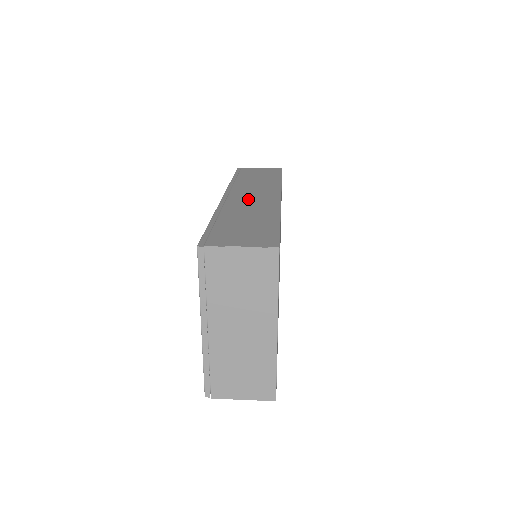
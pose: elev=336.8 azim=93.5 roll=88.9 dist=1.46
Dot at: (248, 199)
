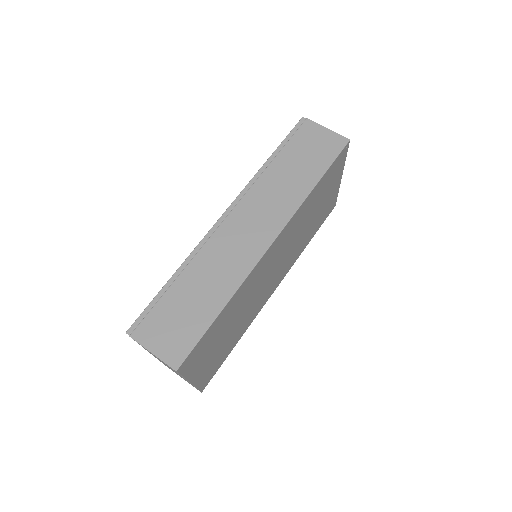
Dot at: (235, 238)
